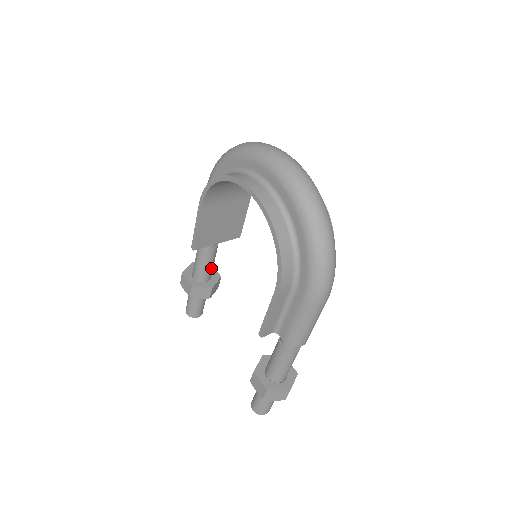
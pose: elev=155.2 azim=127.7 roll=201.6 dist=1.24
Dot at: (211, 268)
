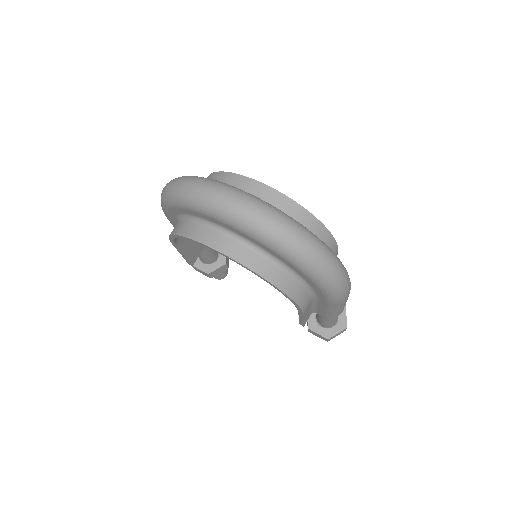
Dot at: occluded
